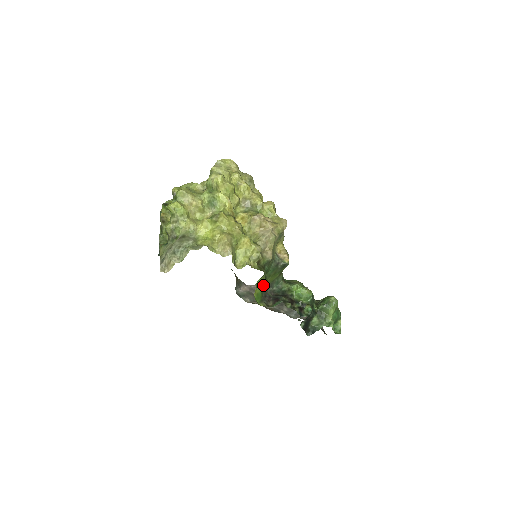
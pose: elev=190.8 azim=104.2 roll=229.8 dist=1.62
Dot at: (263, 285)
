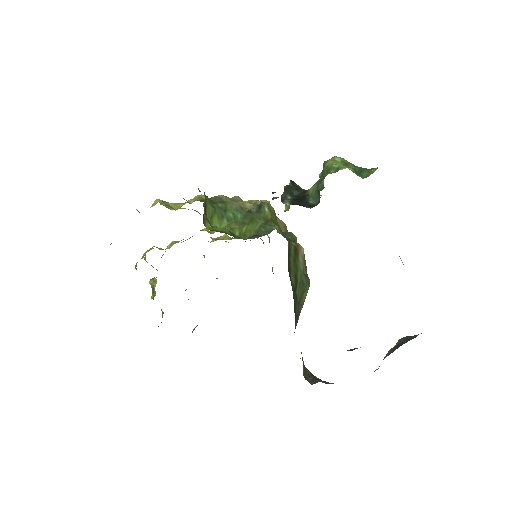
Dot at: (239, 238)
